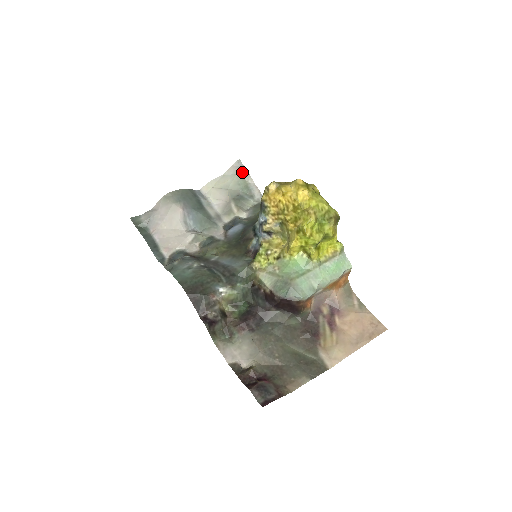
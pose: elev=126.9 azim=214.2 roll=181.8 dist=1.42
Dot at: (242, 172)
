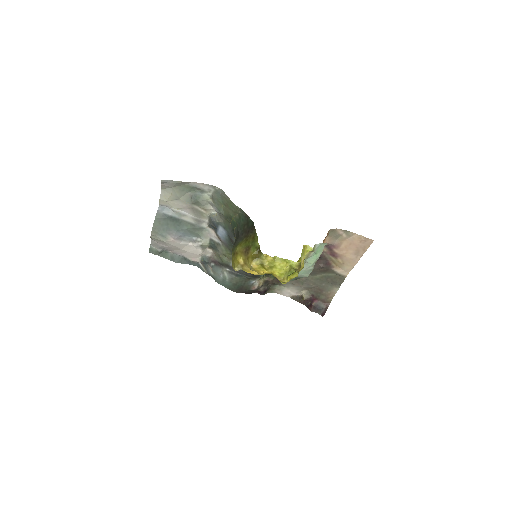
Dot at: (175, 185)
